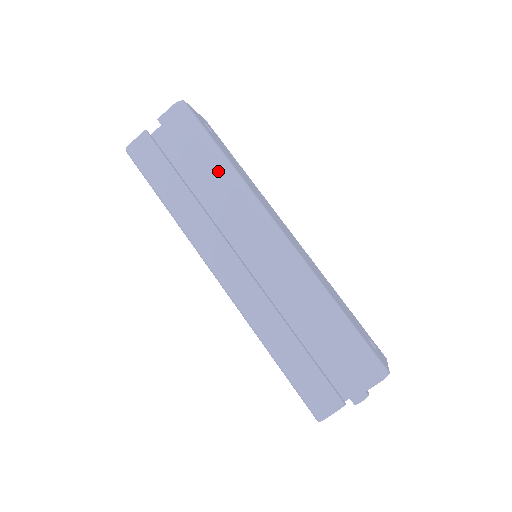
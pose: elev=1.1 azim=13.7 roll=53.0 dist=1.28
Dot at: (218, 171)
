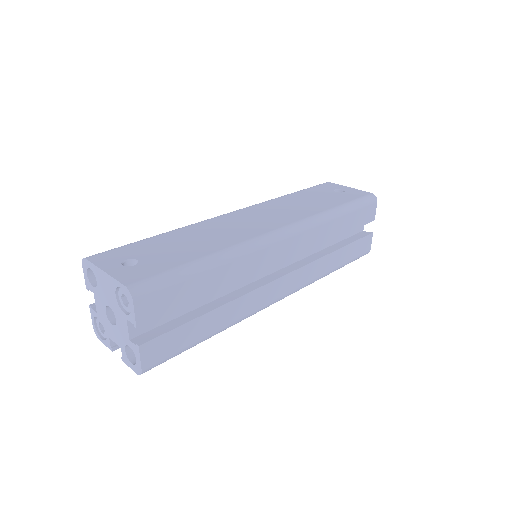
Dot at: (221, 271)
